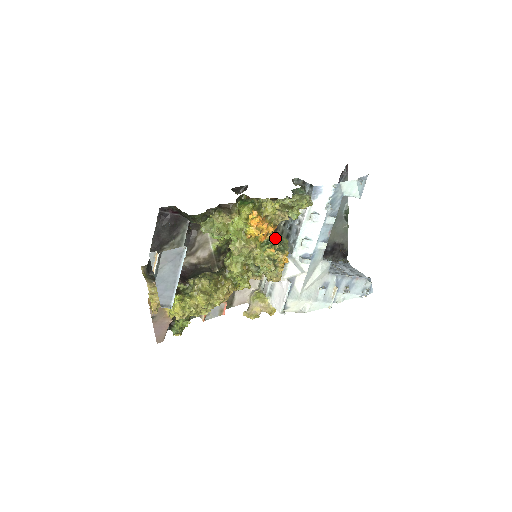
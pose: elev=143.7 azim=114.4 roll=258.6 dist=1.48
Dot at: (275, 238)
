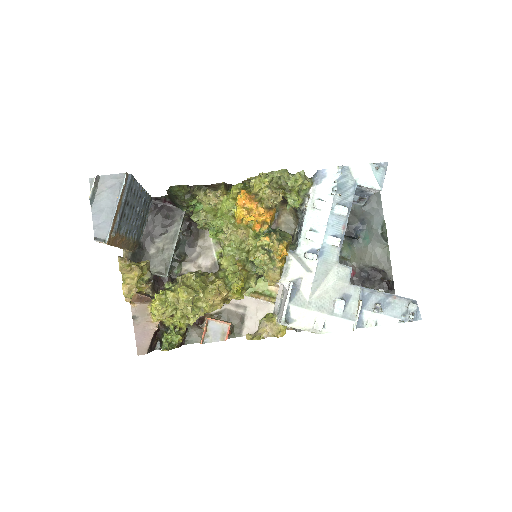
Dot at: occluded
